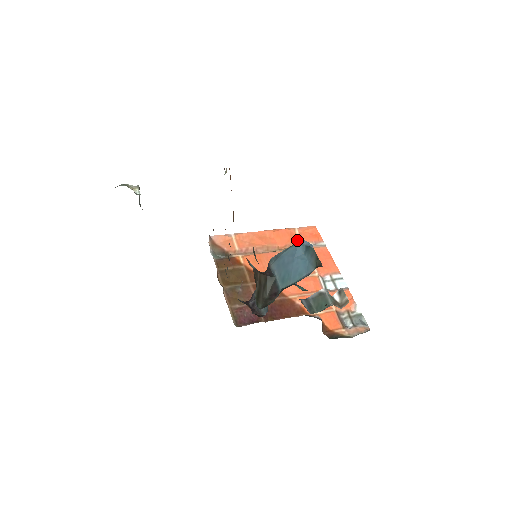
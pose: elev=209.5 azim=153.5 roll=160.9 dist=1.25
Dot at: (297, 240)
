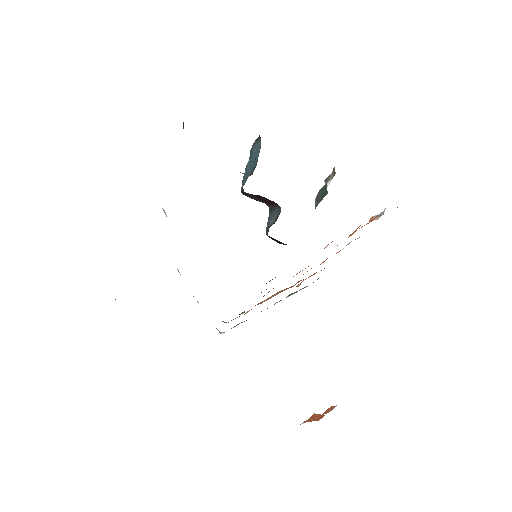
Dot at: (302, 281)
